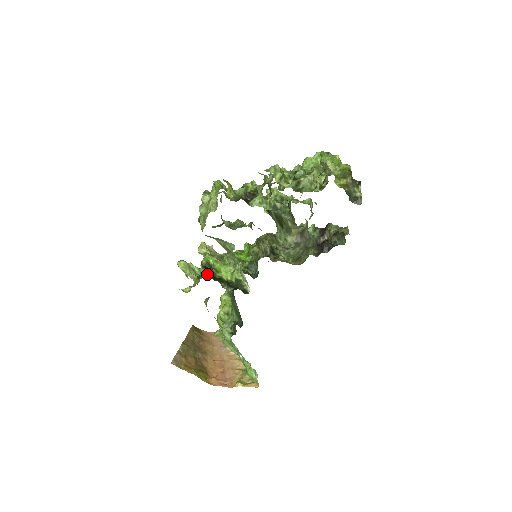
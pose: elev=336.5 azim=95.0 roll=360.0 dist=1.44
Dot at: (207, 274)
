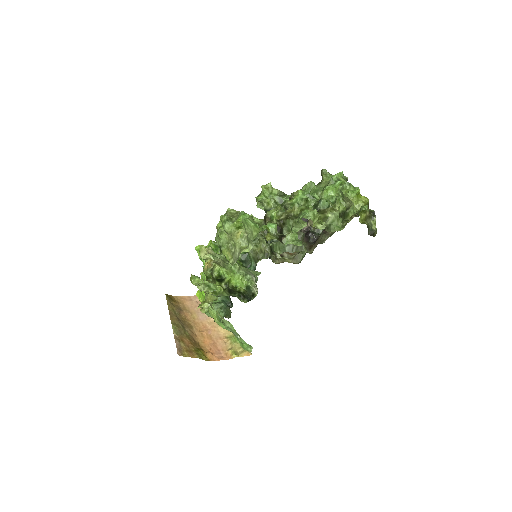
Dot at: (224, 290)
